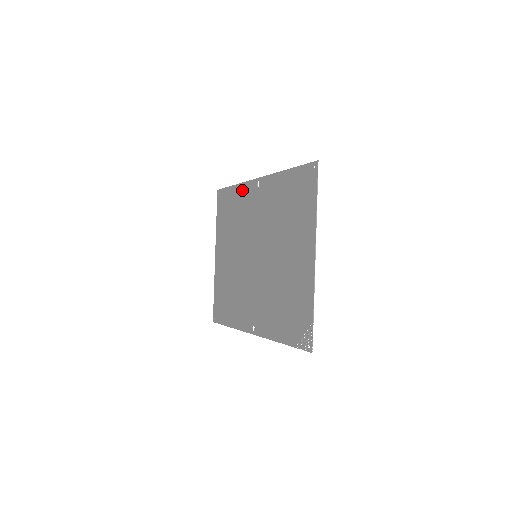
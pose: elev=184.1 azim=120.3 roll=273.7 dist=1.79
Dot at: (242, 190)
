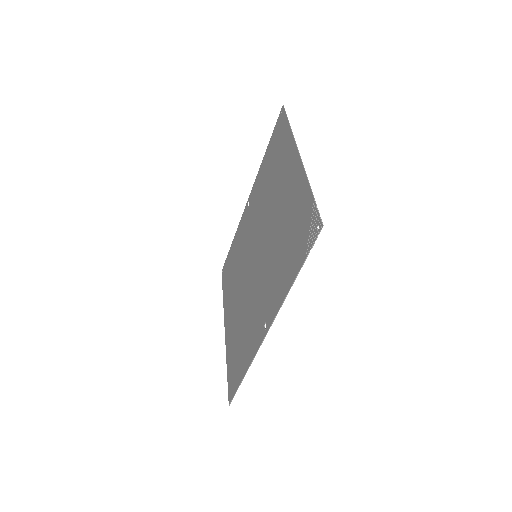
Dot at: (238, 232)
